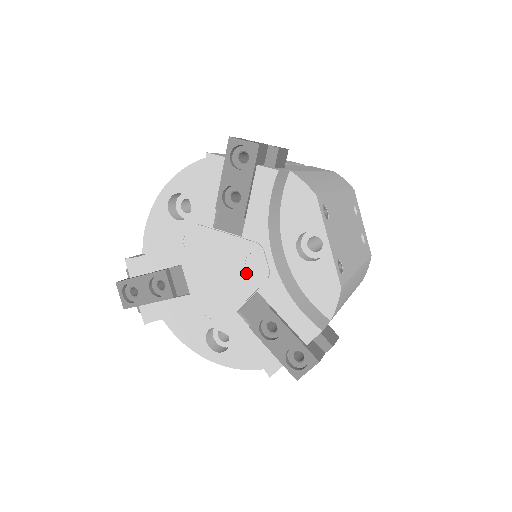
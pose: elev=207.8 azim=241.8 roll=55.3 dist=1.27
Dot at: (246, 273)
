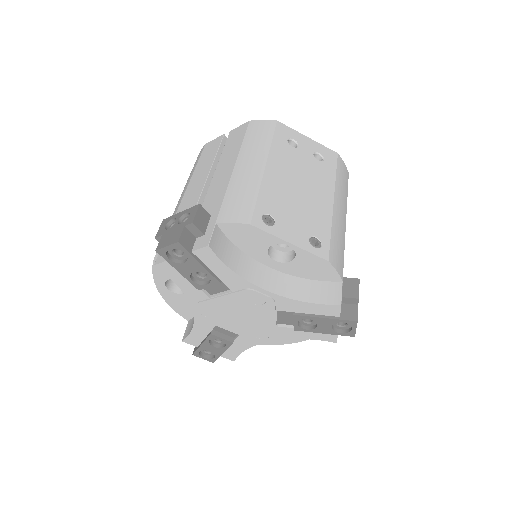
Dot at: (258, 307)
